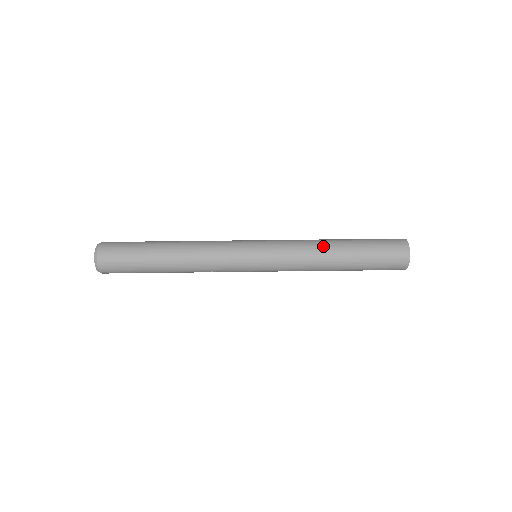
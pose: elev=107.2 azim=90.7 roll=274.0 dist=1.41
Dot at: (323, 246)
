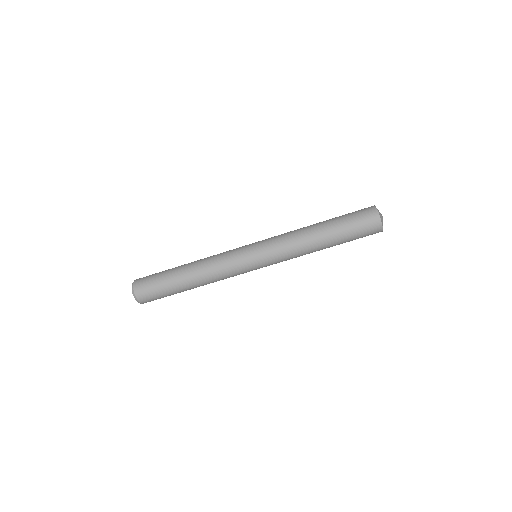
Dot at: (311, 249)
